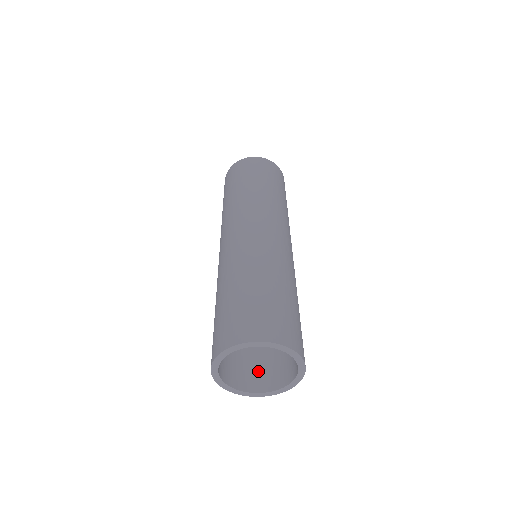
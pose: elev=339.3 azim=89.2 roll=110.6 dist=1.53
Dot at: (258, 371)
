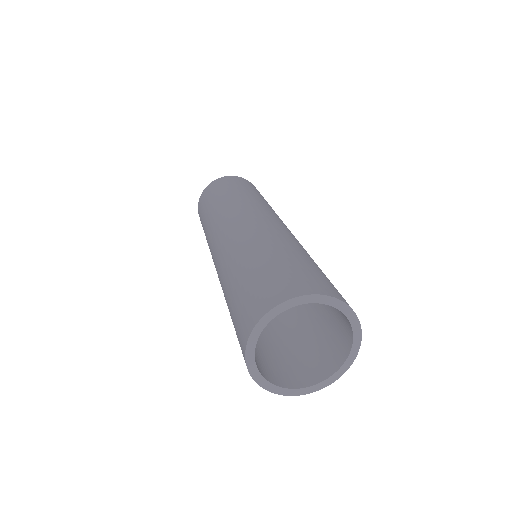
Dot at: (301, 365)
